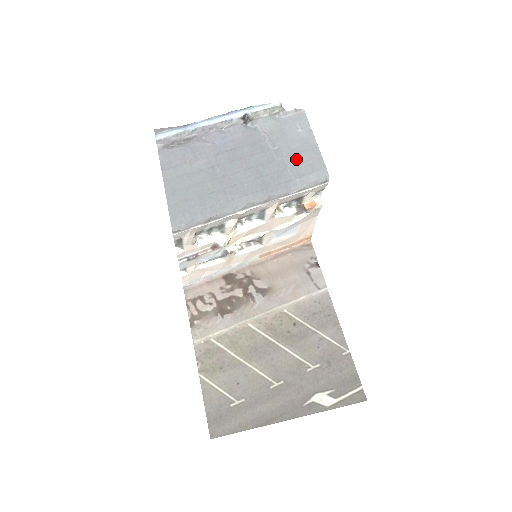
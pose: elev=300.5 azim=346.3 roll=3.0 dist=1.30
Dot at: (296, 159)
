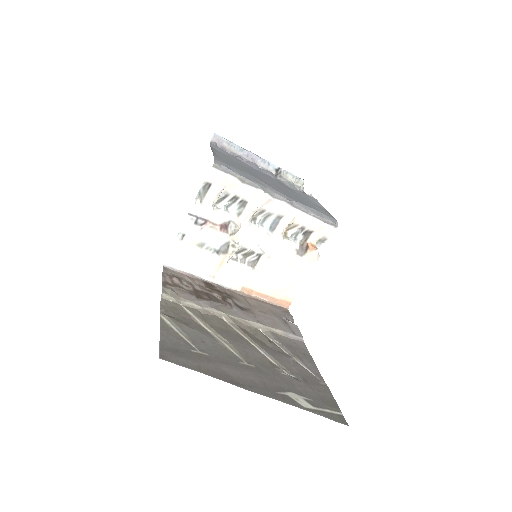
Dot at: (313, 205)
